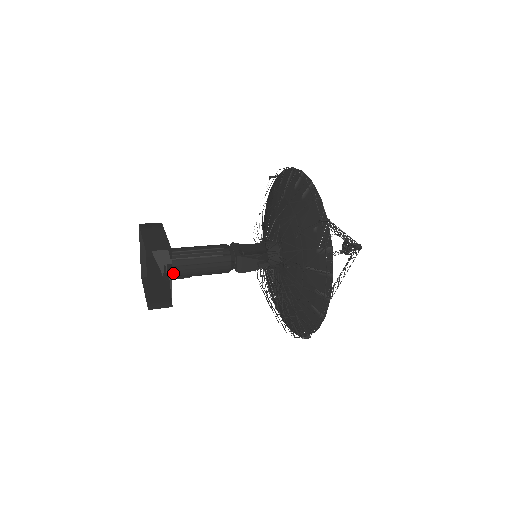
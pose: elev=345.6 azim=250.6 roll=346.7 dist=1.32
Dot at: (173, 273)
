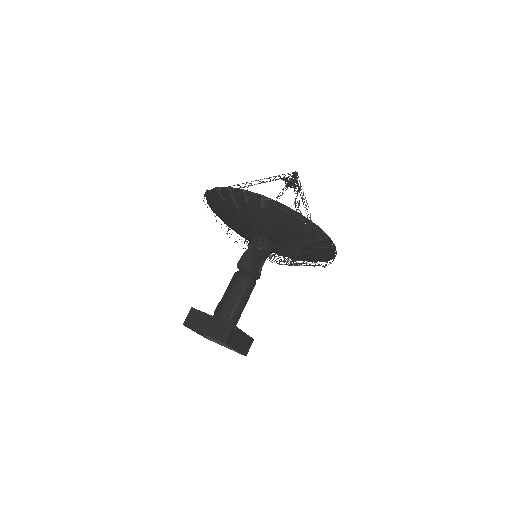
Dot at: occluded
